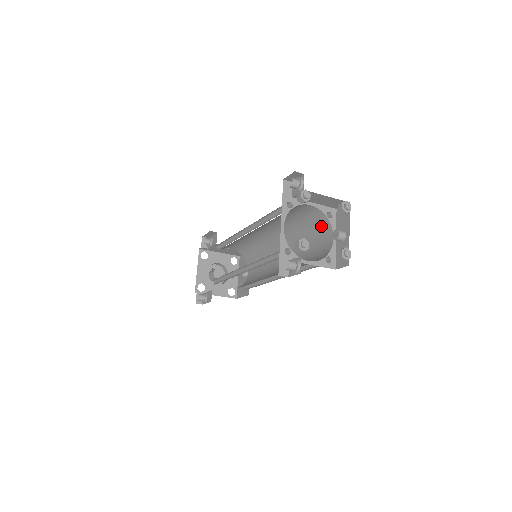
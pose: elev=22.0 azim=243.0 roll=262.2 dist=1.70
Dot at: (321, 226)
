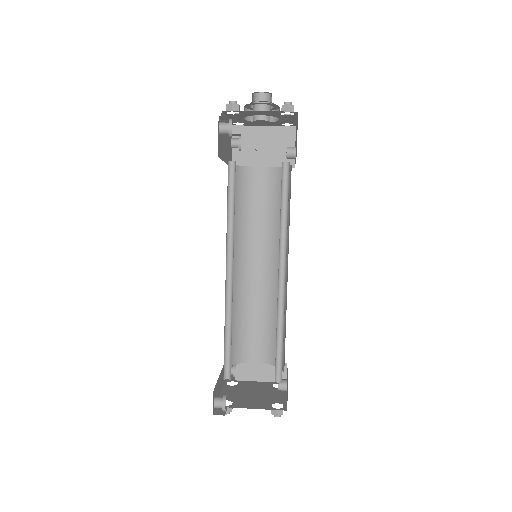
Dot at: (279, 365)
